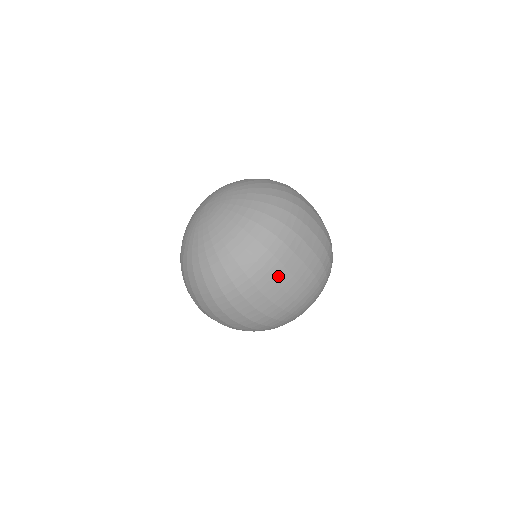
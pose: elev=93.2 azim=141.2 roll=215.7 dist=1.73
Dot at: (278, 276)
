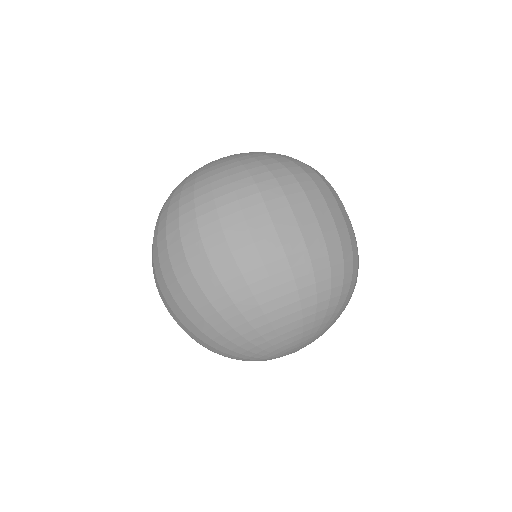
Dot at: (255, 222)
